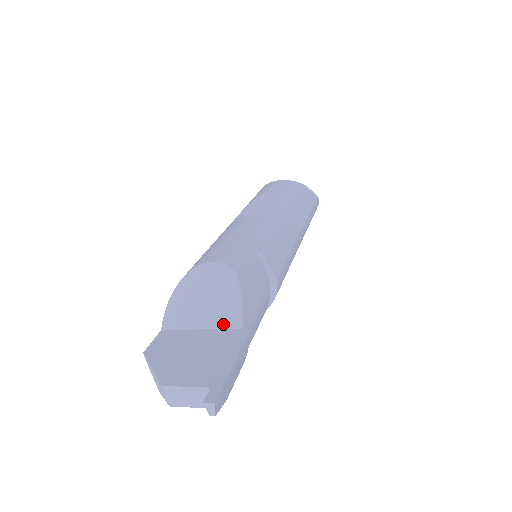
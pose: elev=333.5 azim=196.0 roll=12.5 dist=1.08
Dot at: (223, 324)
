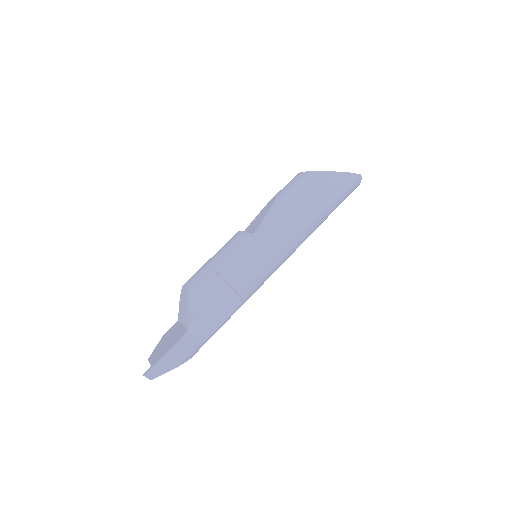
Dot at: (185, 324)
